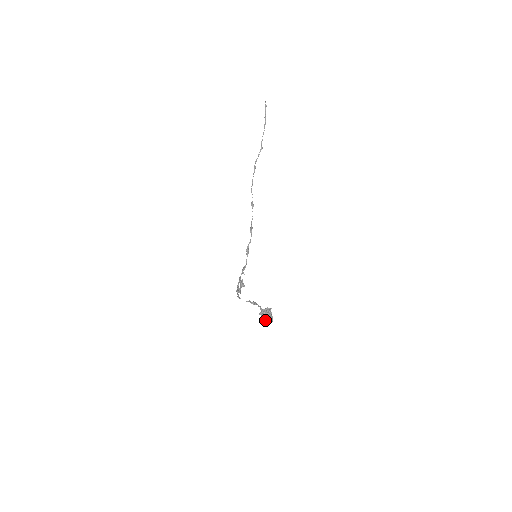
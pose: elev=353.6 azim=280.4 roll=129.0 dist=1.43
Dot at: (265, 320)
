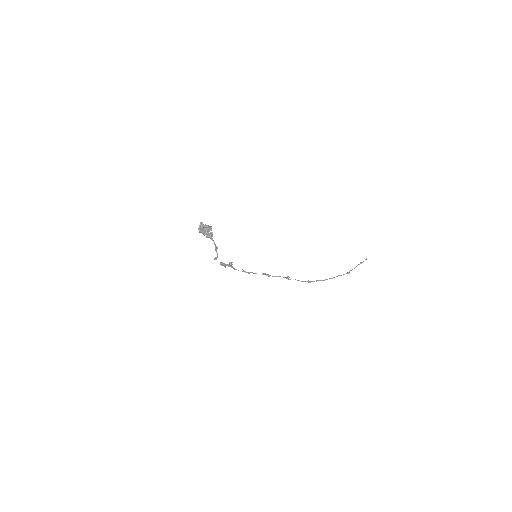
Dot at: (200, 228)
